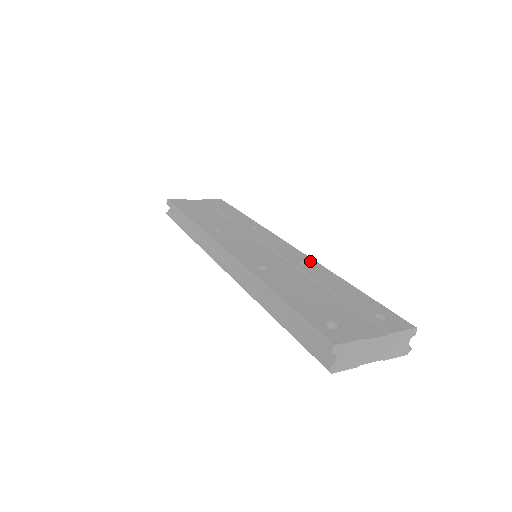
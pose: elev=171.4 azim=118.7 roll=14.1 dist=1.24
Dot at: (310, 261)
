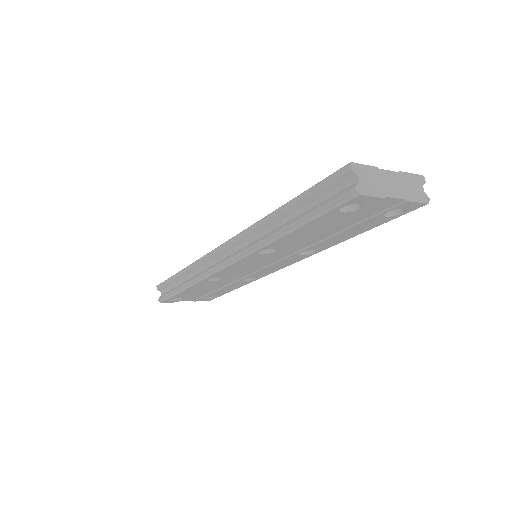
Dot at: occluded
